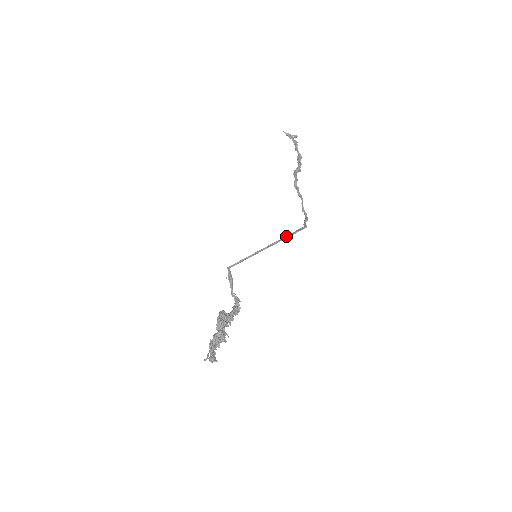
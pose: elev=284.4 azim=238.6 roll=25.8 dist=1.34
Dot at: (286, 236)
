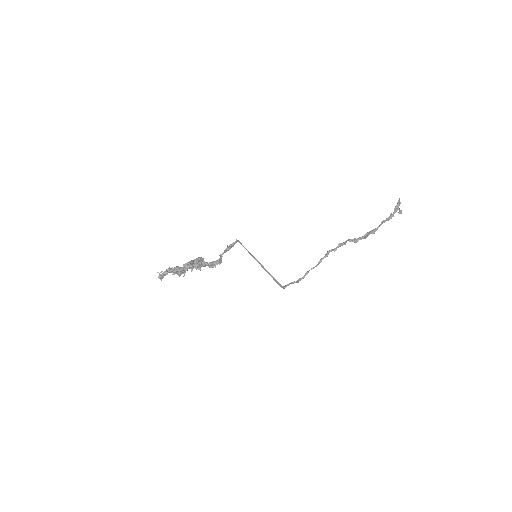
Dot at: (271, 276)
